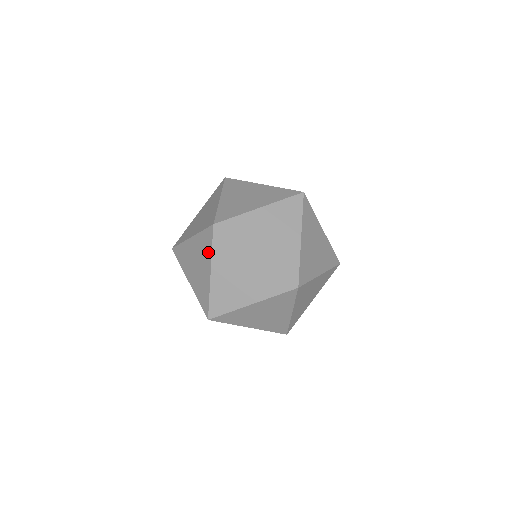
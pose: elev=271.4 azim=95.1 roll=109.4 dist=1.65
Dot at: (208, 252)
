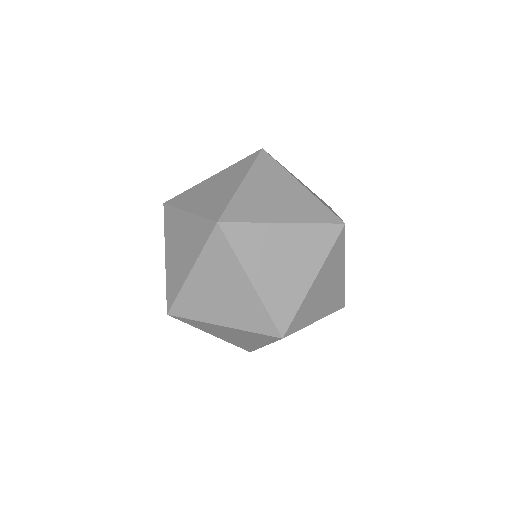
Dot at: (198, 247)
